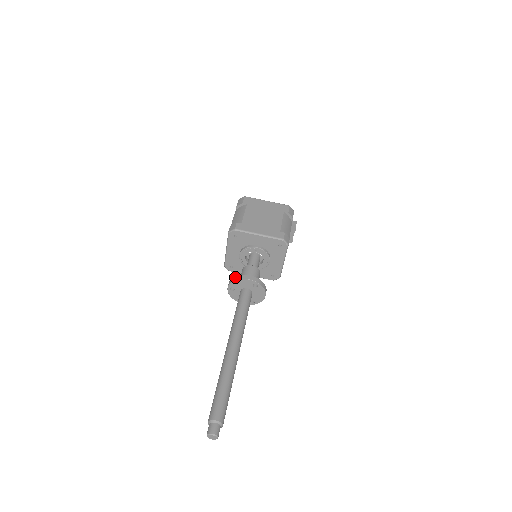
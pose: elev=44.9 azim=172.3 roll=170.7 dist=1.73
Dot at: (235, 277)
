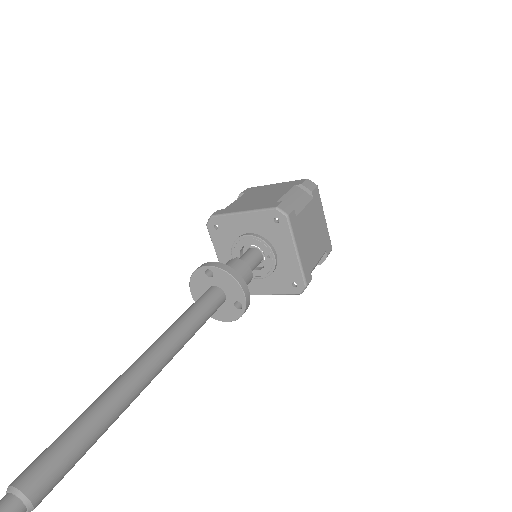
Dot at: (233, 270)
